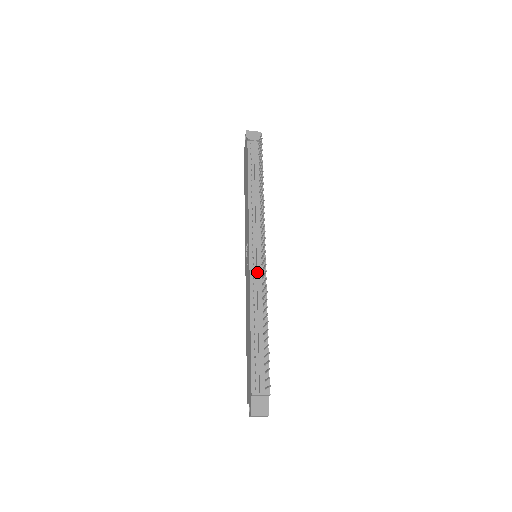
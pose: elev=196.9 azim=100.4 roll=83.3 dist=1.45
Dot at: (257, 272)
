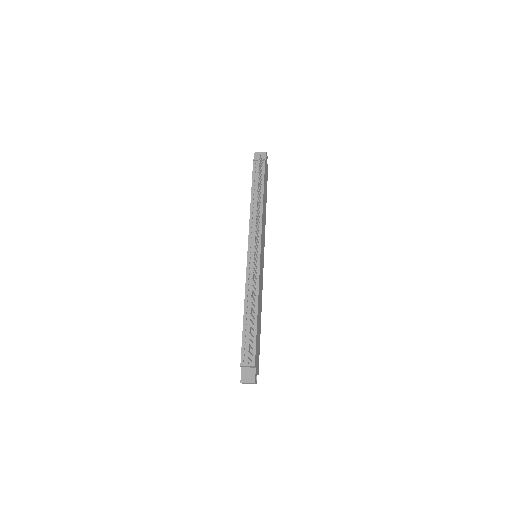
Dot at: (252, 269)
